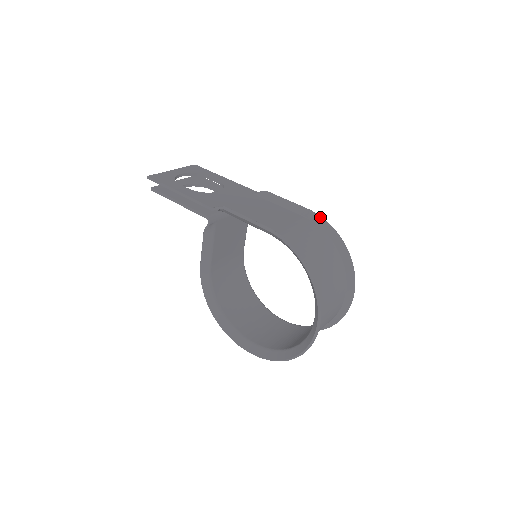
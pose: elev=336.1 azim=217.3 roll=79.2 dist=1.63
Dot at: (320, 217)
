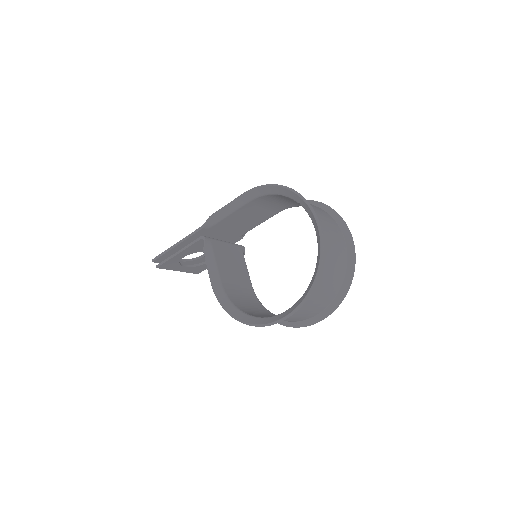
Dot at: occluded
